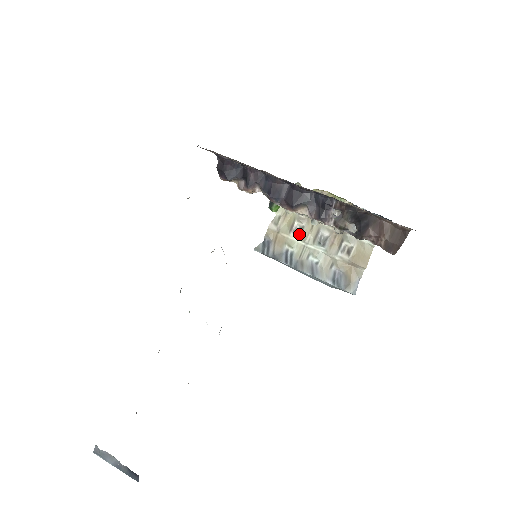
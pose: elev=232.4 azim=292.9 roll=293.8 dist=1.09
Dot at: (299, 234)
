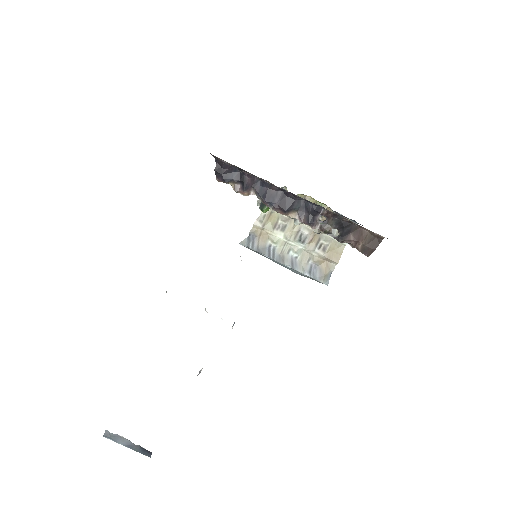
Dot at: (282, 232)
